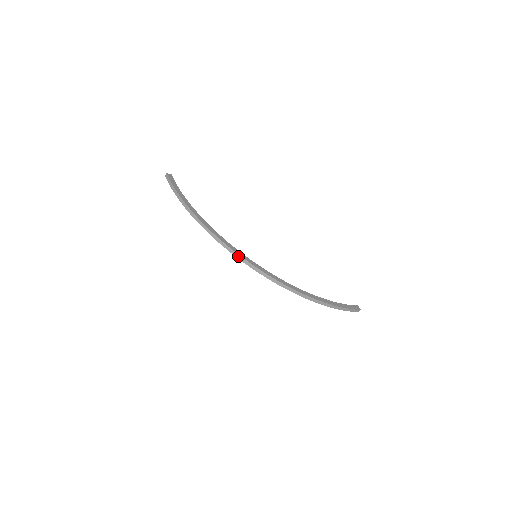
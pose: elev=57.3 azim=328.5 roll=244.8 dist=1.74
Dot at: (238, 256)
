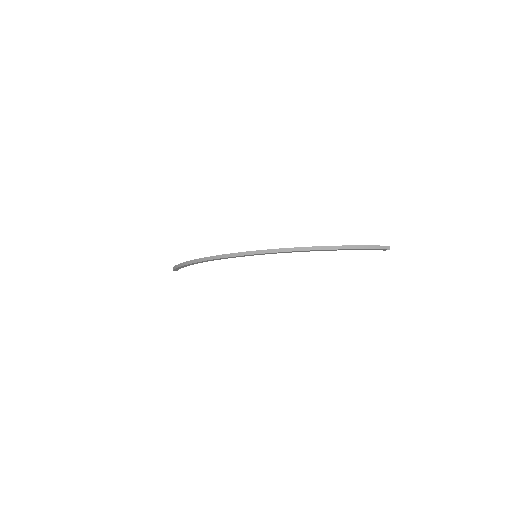
Dot at: (233, 255)
